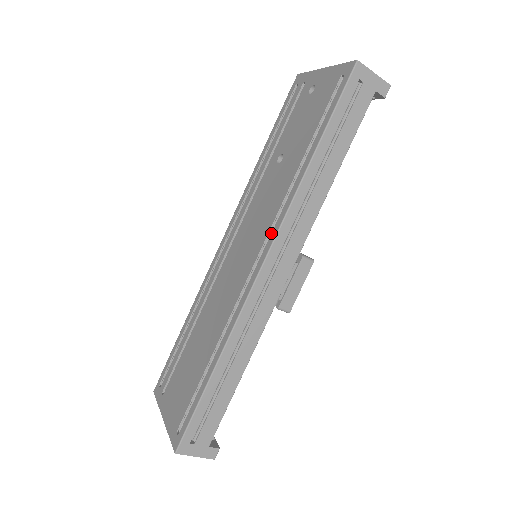
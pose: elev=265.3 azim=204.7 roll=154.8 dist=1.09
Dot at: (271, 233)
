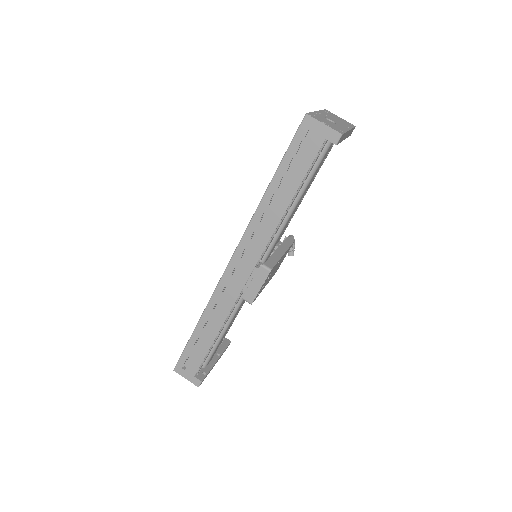
Dot at: occluded
